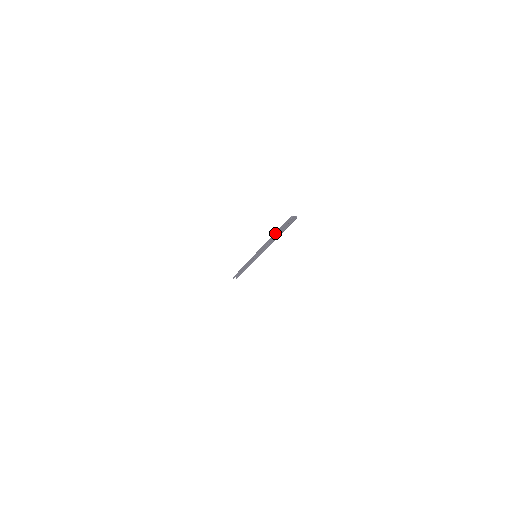
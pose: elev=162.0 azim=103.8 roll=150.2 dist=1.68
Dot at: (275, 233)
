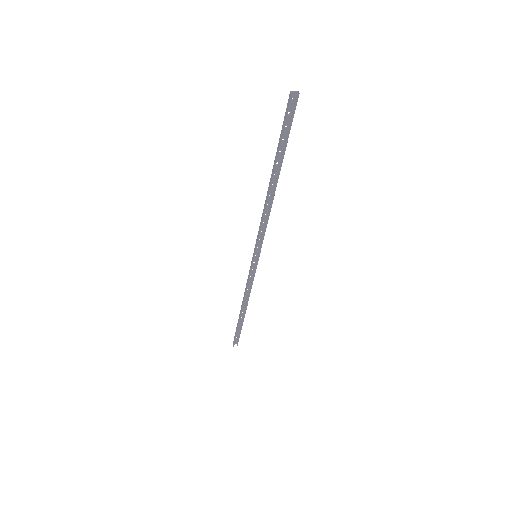
Dot at: (274, 161)
